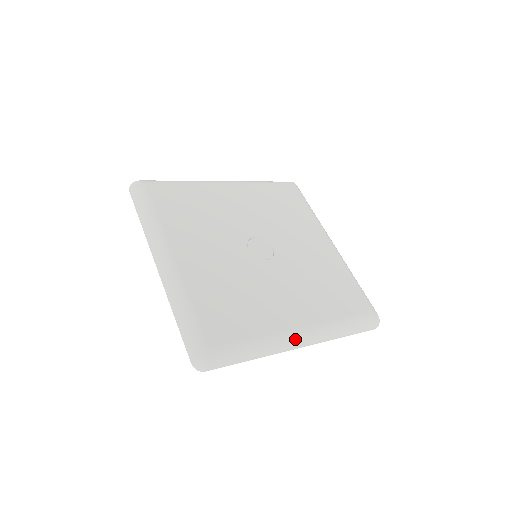
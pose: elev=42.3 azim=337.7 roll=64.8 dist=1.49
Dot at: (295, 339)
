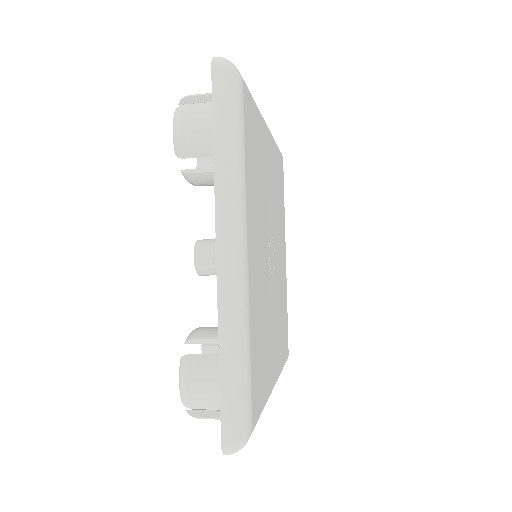
Dot at: occluded
